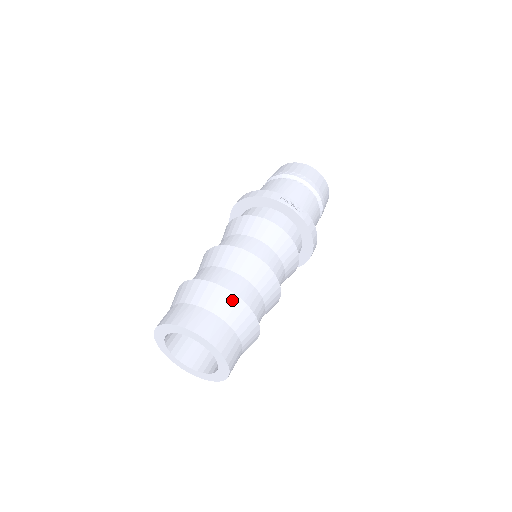
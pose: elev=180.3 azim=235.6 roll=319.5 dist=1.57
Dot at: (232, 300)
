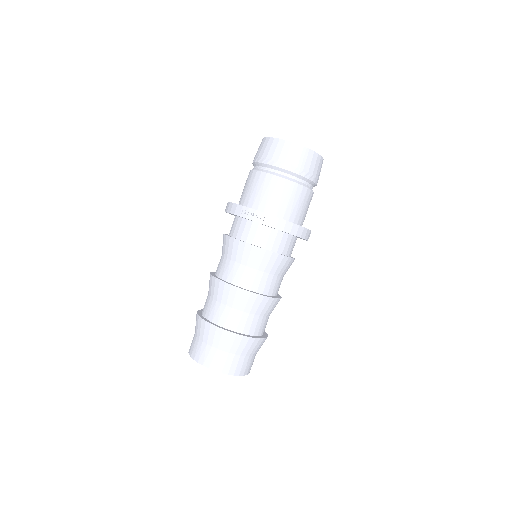
Dot at: (217, 332)
